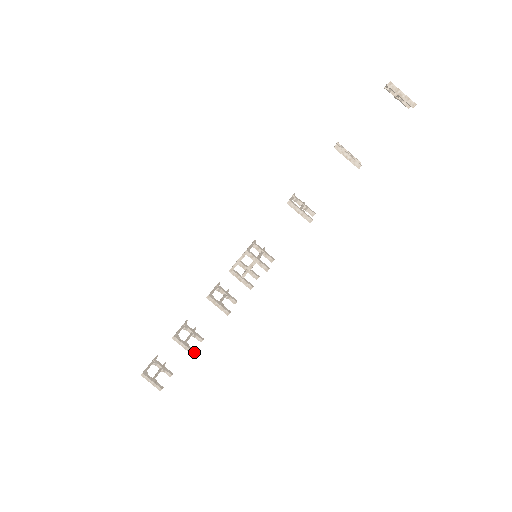
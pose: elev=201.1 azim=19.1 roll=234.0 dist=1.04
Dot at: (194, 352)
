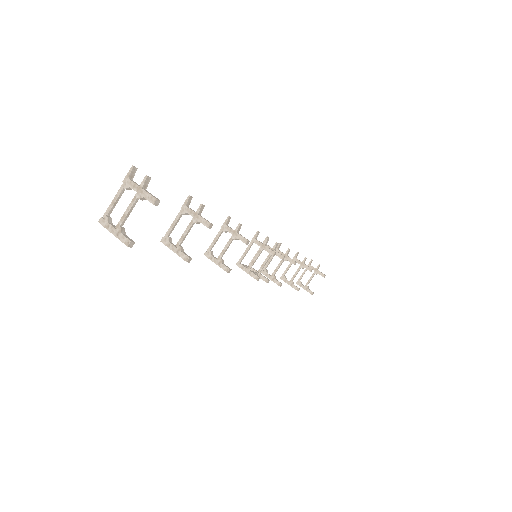
Dot at: (297, 290)
